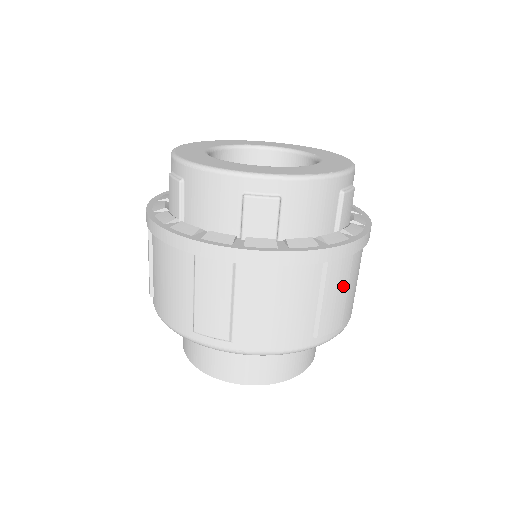
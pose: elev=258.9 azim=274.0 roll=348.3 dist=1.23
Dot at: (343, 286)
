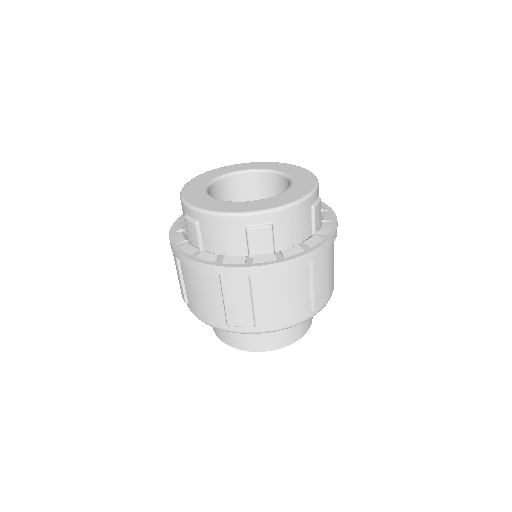
Dot at: (325, 271)
